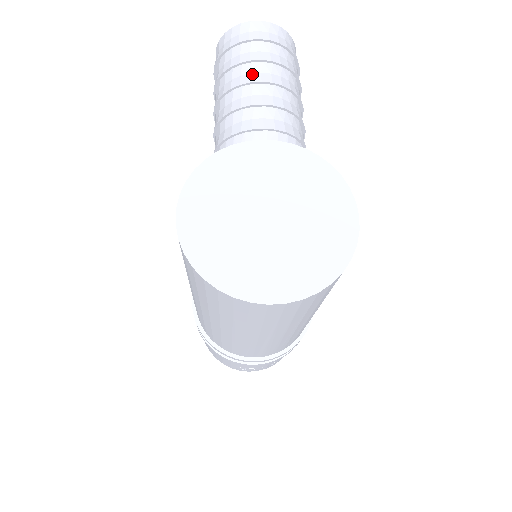
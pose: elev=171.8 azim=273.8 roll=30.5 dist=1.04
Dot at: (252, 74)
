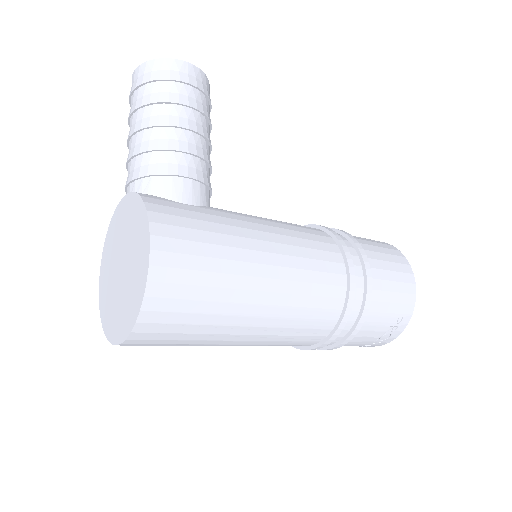
Dot at: (129, 131)
